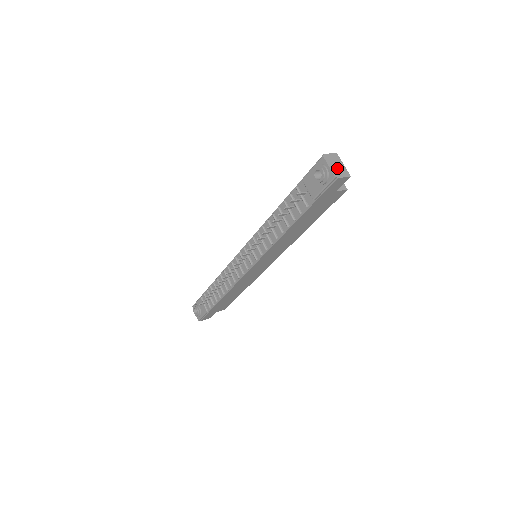
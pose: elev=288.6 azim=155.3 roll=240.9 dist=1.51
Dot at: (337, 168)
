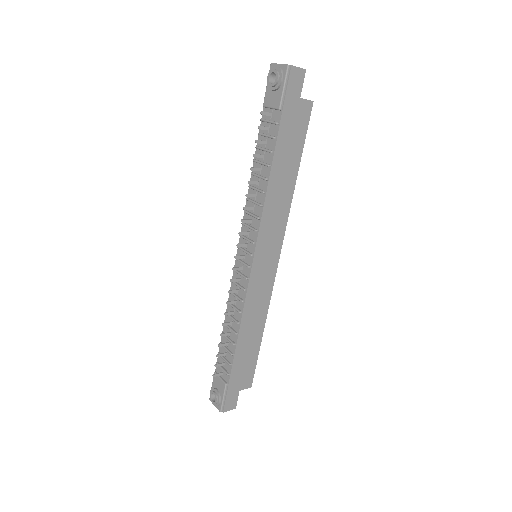
Dot at: occluded
